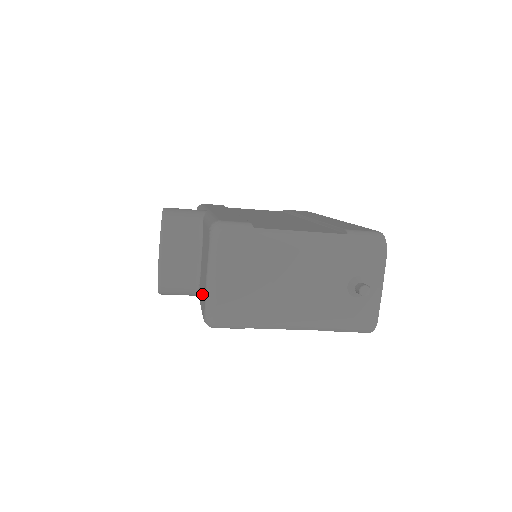
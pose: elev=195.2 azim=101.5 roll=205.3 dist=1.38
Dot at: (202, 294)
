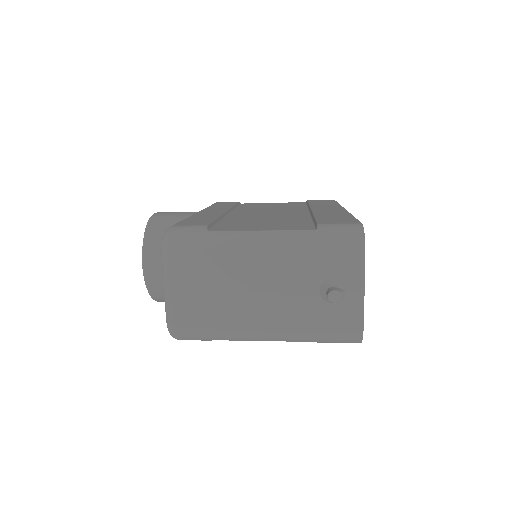
Dot at: occluded
